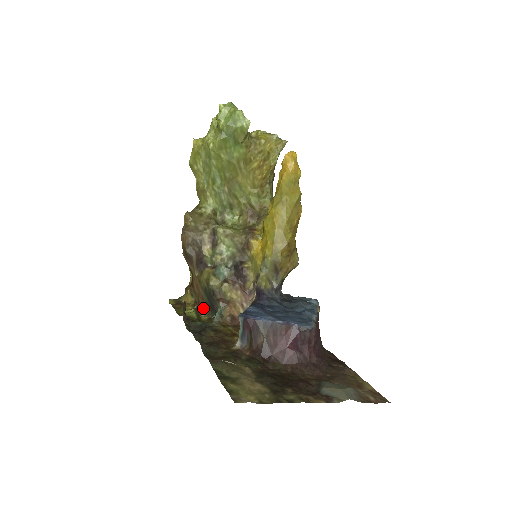
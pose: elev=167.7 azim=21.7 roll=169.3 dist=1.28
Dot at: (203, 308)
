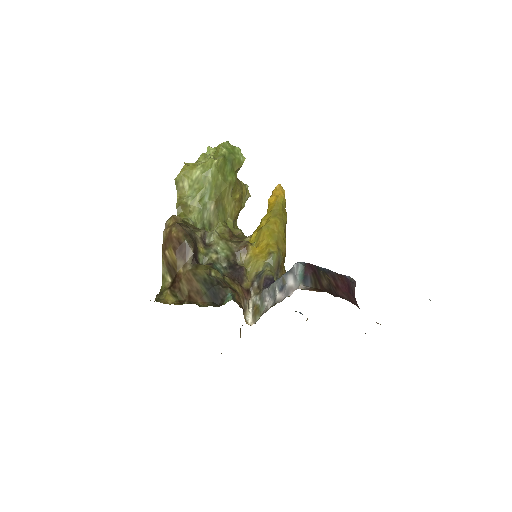
Dot at: (198, 302)
